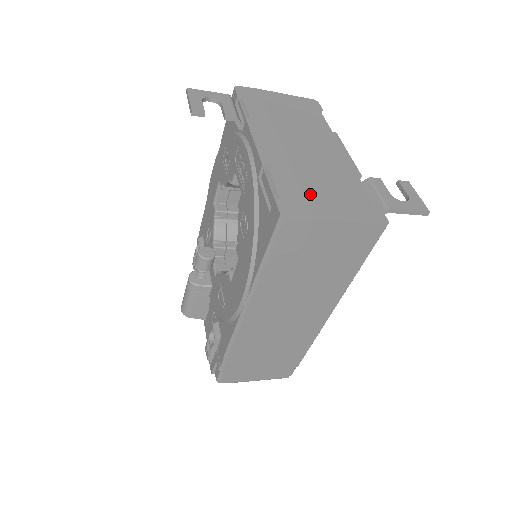
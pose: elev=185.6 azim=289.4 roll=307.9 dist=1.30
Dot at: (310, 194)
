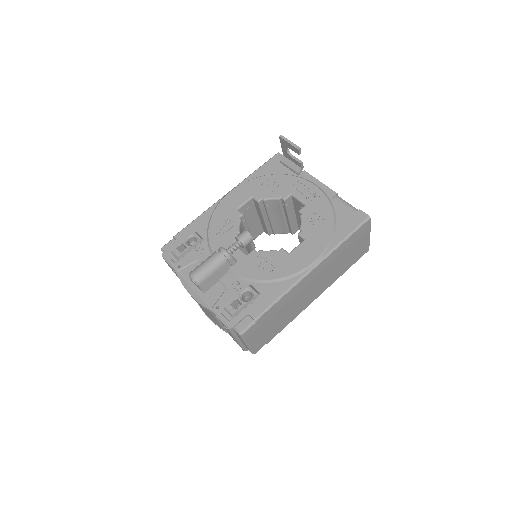
Dot at: occluded
